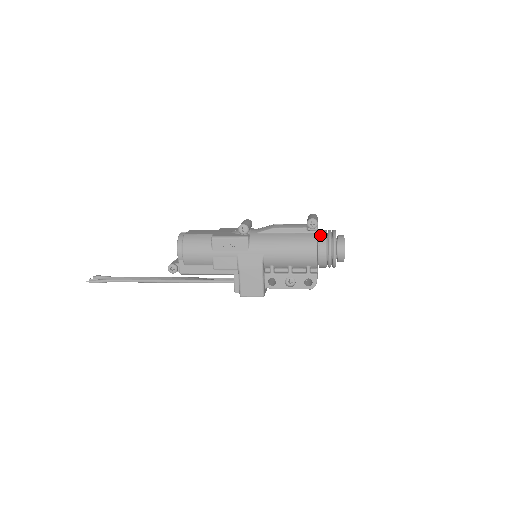
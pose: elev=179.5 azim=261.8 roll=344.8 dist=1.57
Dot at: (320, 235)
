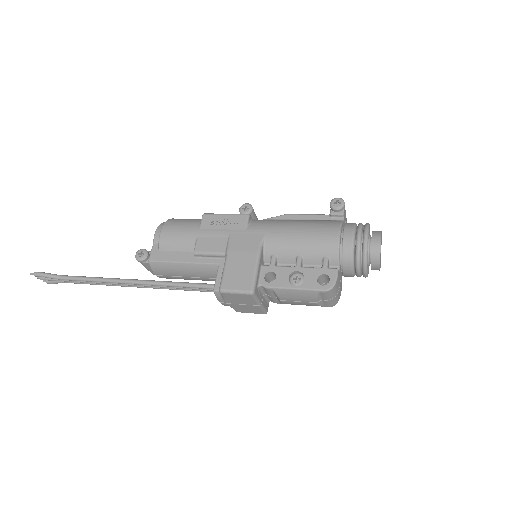
Dot at: occluded
